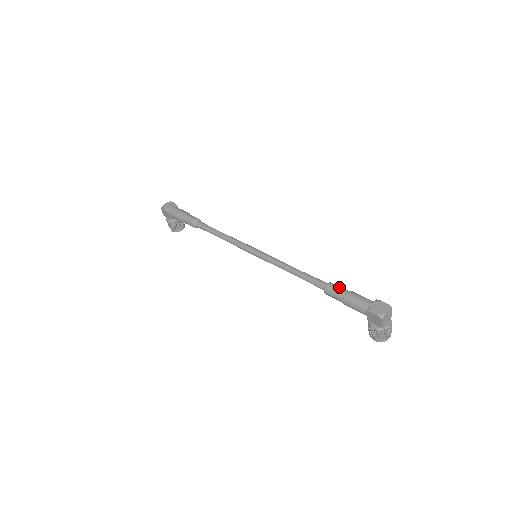
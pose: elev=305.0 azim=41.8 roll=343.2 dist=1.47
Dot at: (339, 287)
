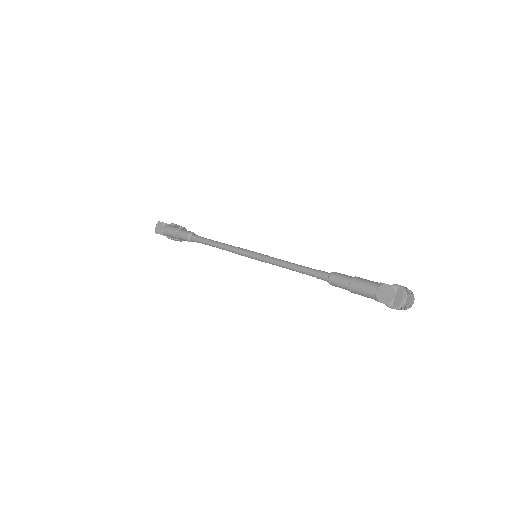
Dot at: (340, 278)
